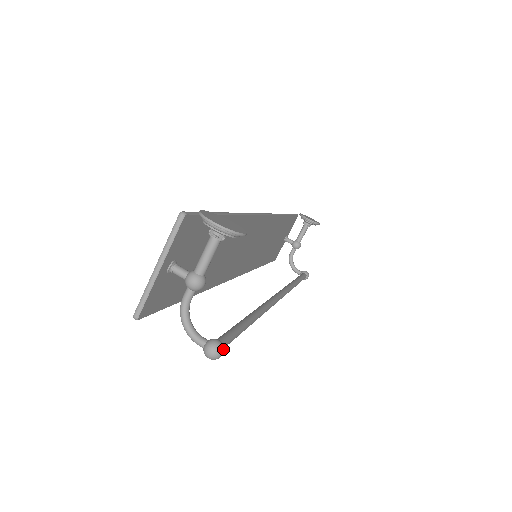
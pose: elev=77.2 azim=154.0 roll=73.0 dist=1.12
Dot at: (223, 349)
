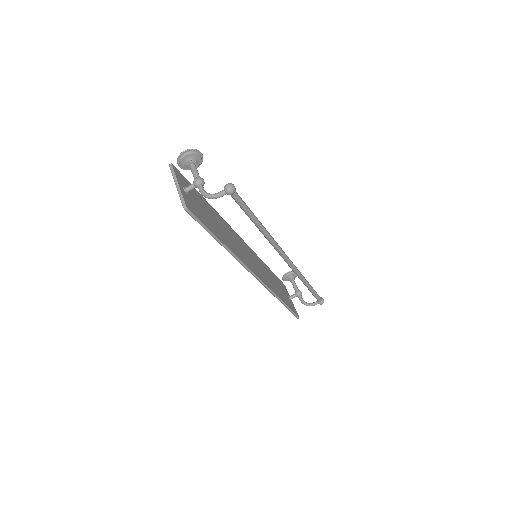
Dot at: (233, 185)
